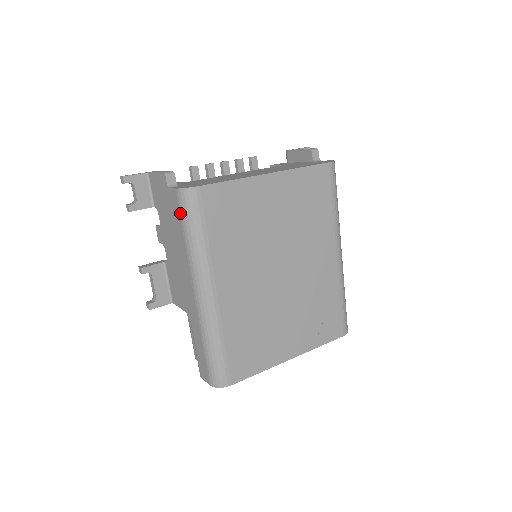
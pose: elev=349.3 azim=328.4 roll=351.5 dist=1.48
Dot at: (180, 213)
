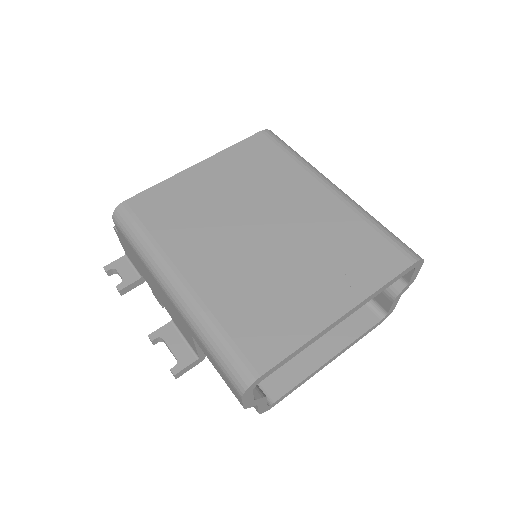
Dot at: (124, 236)
